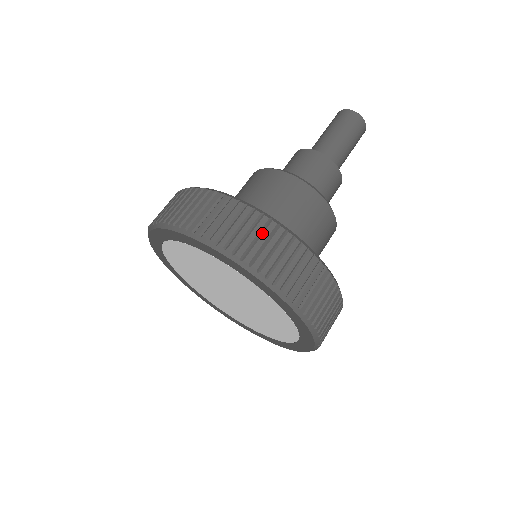
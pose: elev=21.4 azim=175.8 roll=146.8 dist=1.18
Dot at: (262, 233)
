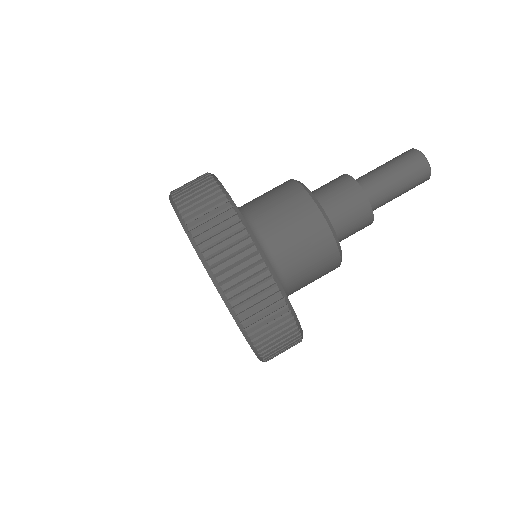
Dot at: (218, 215)
